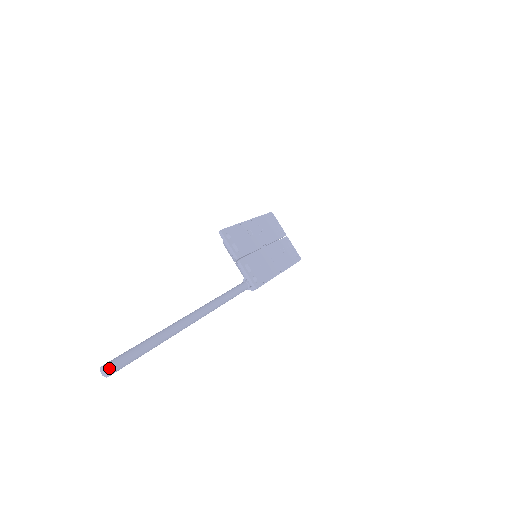
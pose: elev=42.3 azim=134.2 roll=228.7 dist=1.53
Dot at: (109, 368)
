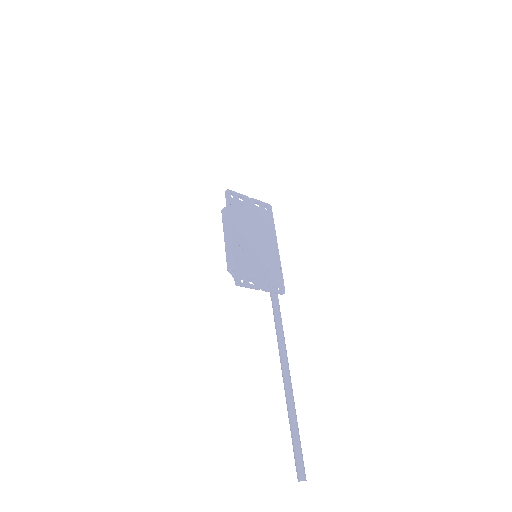
Dot at: (305, 479)
